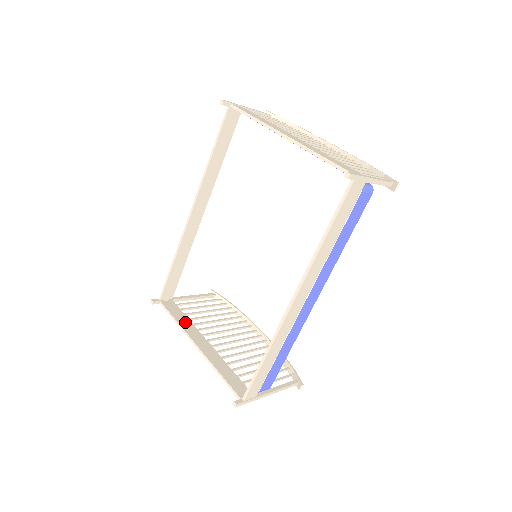
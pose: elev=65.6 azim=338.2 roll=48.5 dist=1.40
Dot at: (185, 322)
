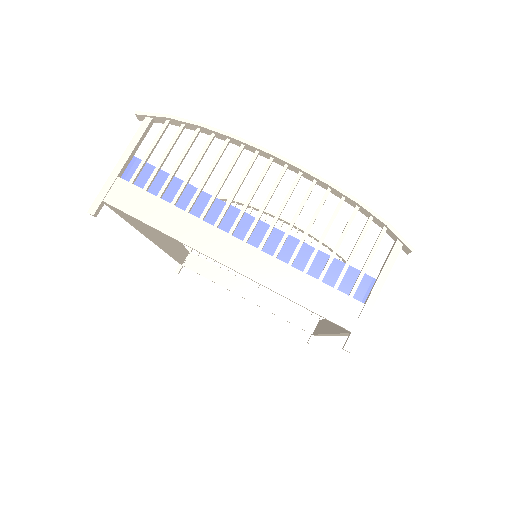
Dot at: (219, 276)
